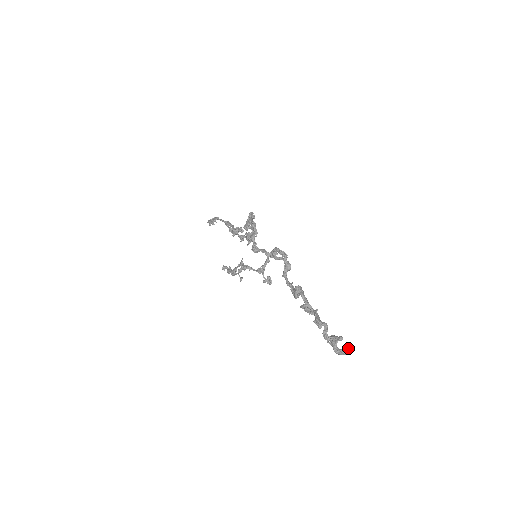
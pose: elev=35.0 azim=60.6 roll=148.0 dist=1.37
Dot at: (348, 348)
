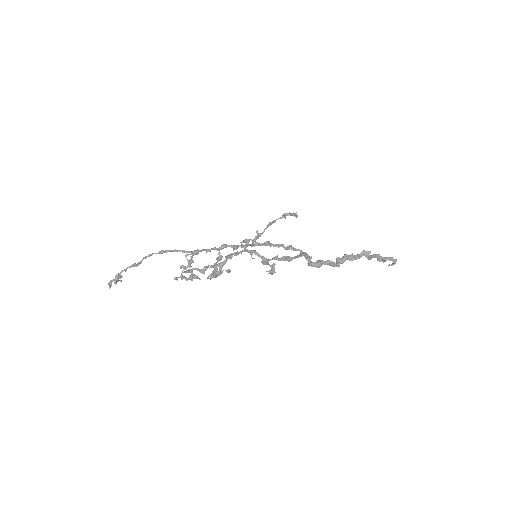
Dot at: (394, 263)
